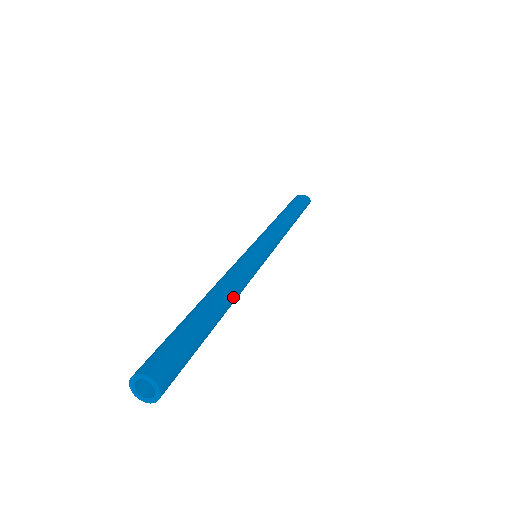
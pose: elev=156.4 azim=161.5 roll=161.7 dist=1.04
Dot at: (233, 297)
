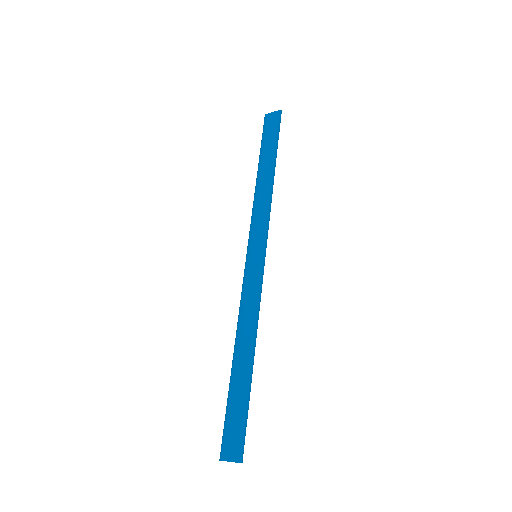
Dot at: (256, 335)
